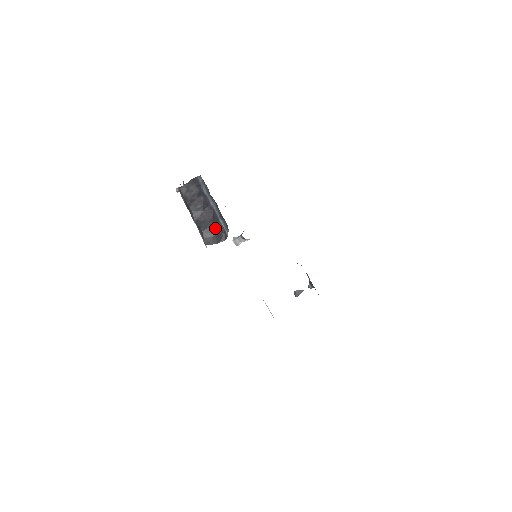
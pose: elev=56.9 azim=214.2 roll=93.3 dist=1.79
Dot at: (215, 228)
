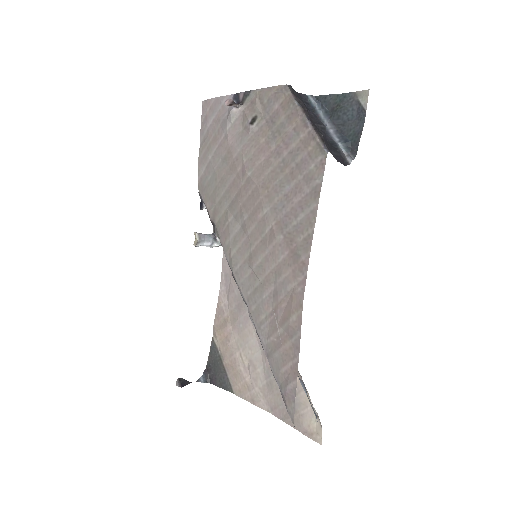
Dot at: (332, 147)
